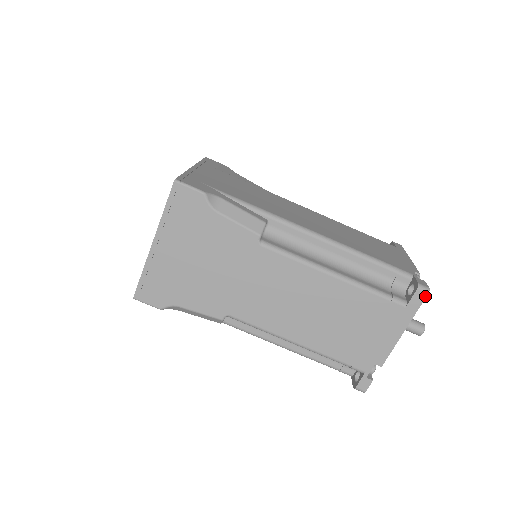
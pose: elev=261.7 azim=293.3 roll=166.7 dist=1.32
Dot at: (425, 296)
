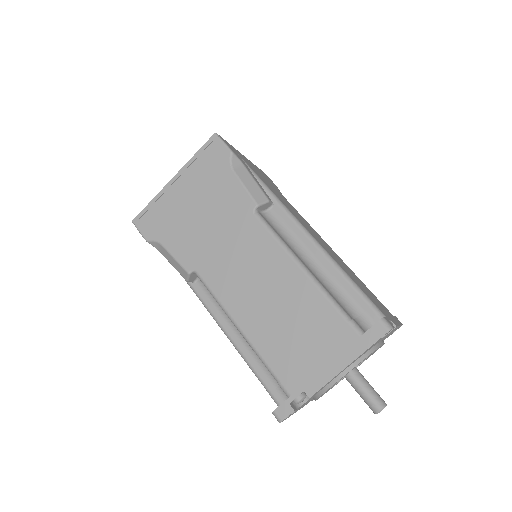
Dot at: (385, 332)
